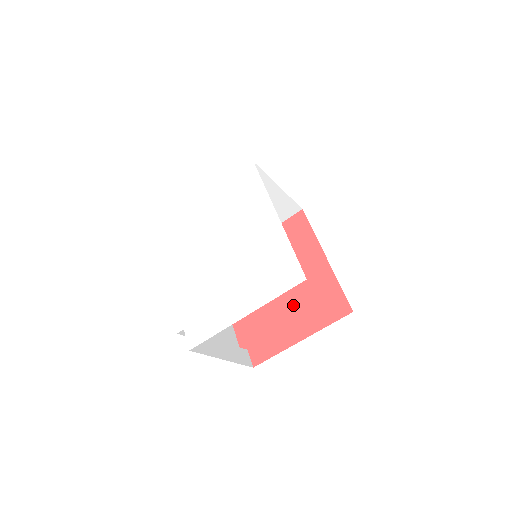
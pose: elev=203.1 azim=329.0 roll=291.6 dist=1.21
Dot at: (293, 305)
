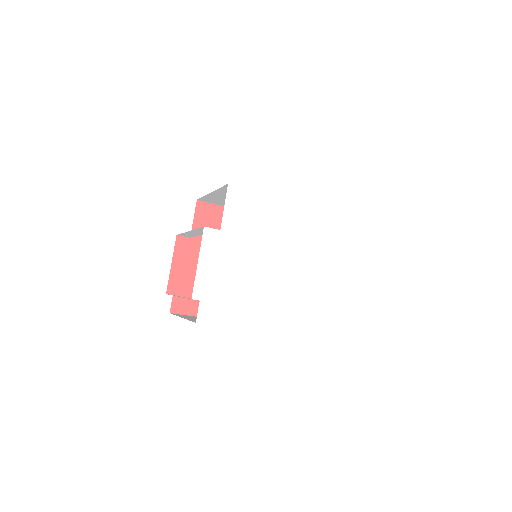
Dot at: occluded
